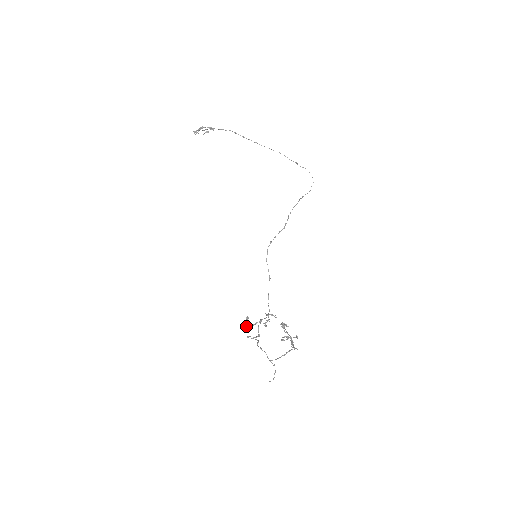
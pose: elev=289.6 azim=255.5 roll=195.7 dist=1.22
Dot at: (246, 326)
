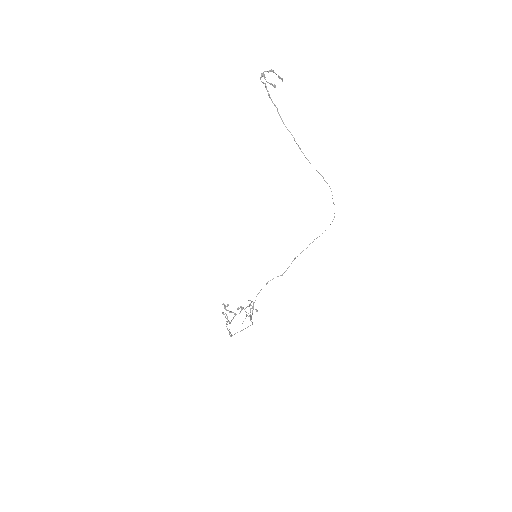
Dot at: (225, 309)
